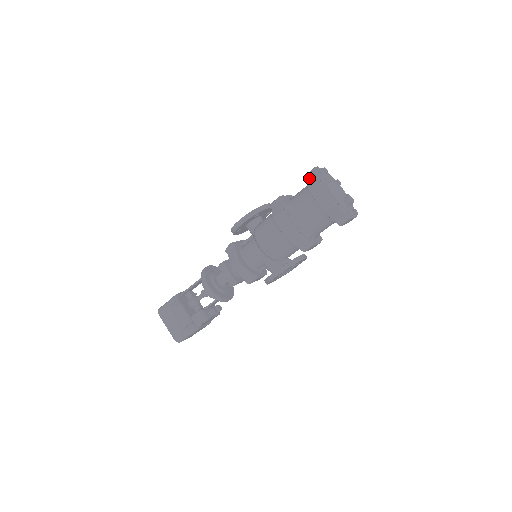
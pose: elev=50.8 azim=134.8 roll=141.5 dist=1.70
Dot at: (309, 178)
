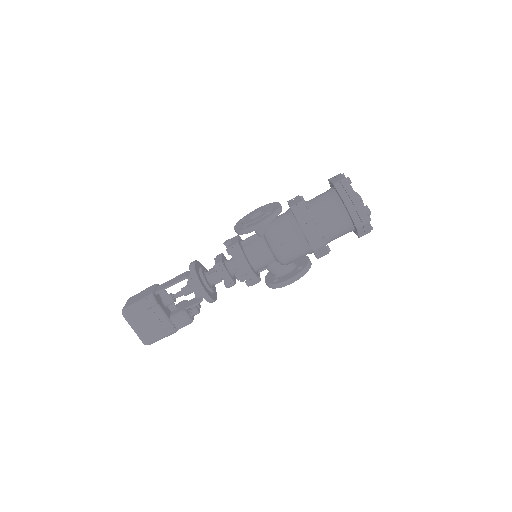
Dot at: (342, 190)
